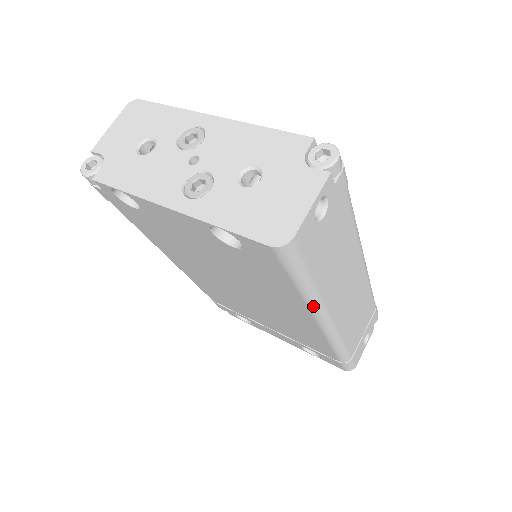
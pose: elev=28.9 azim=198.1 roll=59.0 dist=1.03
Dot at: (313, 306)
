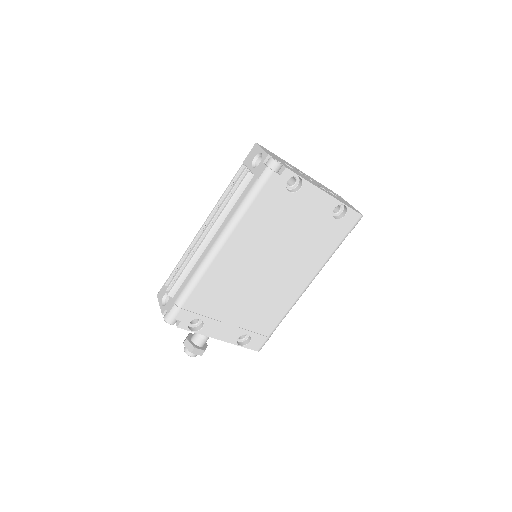
Dot at: occluded
